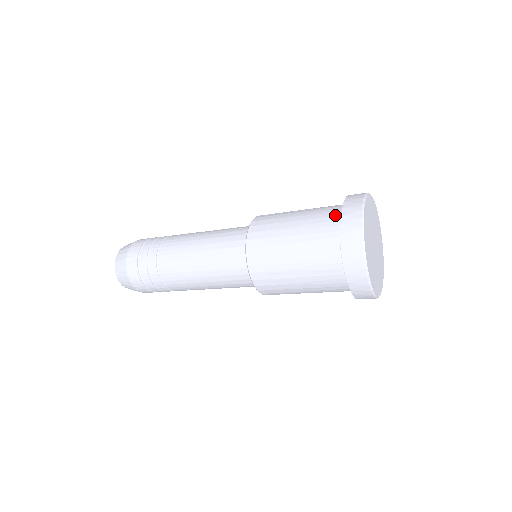
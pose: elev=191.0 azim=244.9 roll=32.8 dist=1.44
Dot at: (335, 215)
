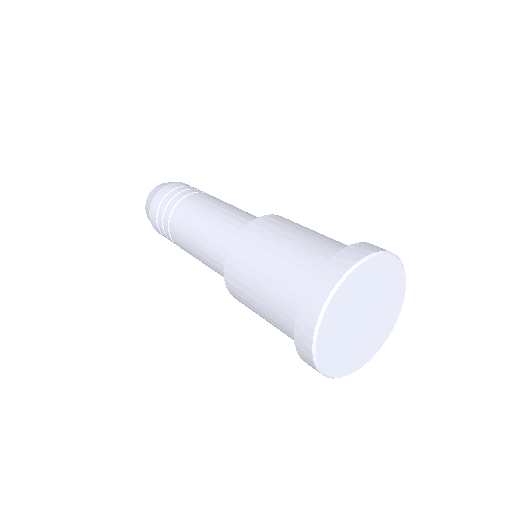
Dot at: (312, 274)
